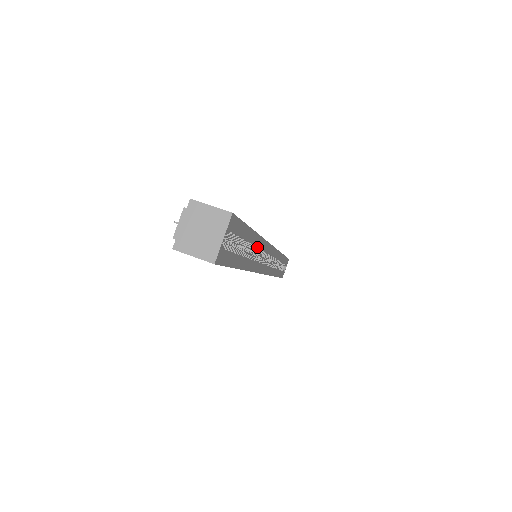
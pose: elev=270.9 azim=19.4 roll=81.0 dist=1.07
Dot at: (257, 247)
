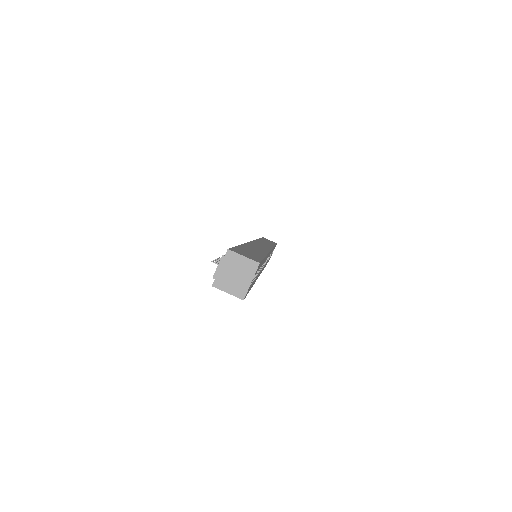
Dot at: occluded
